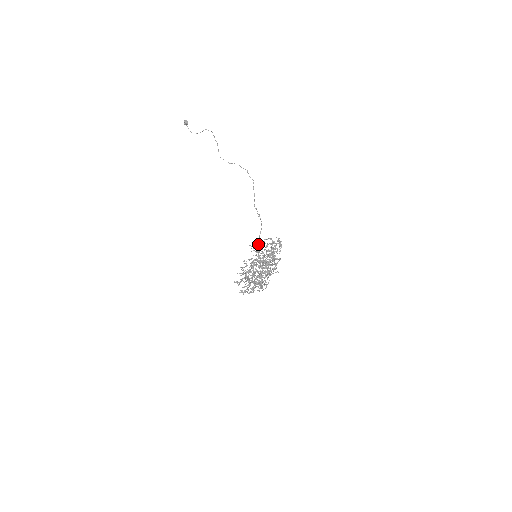
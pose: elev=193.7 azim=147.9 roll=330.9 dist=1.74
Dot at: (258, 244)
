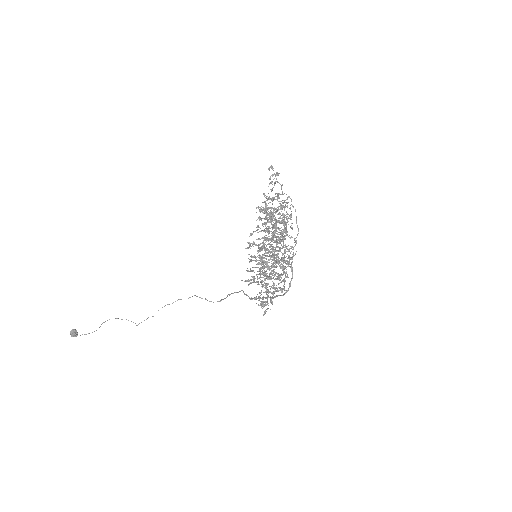
Dot at: occluded
